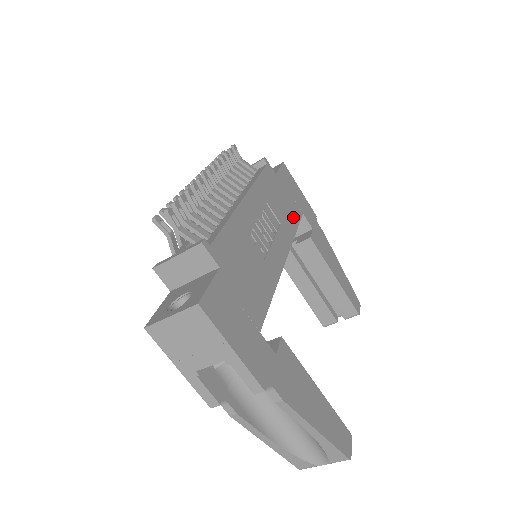
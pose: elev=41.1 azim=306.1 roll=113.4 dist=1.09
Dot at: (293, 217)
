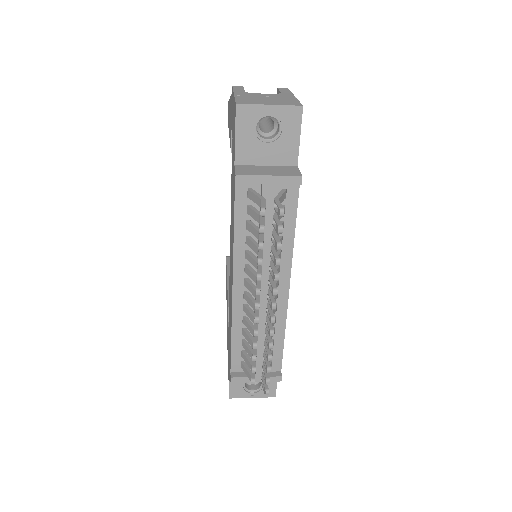
Dot at: occluded
